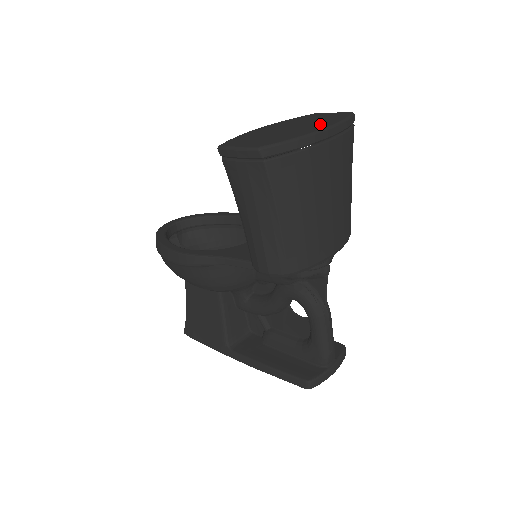
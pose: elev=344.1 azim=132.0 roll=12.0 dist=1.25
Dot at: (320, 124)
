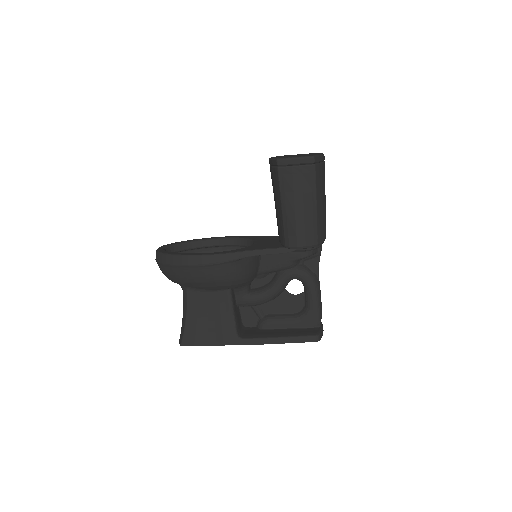
Dot at: occluded
